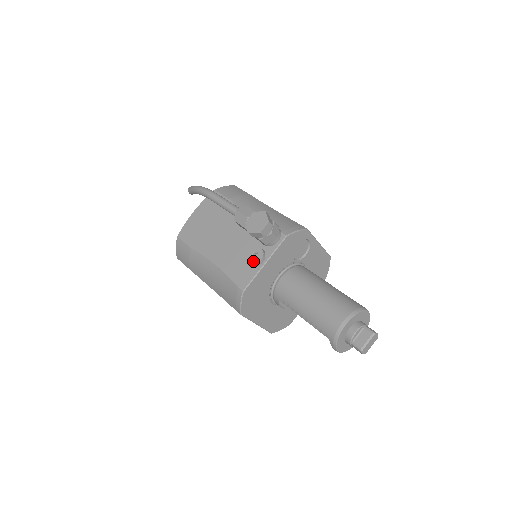
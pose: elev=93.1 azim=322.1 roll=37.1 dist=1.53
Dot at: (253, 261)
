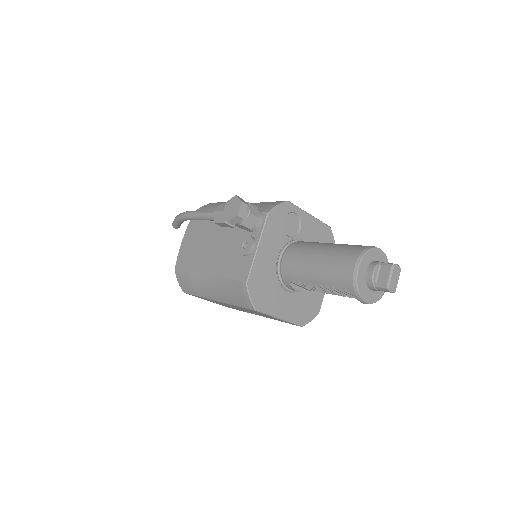
Dot at: (245, 250)
